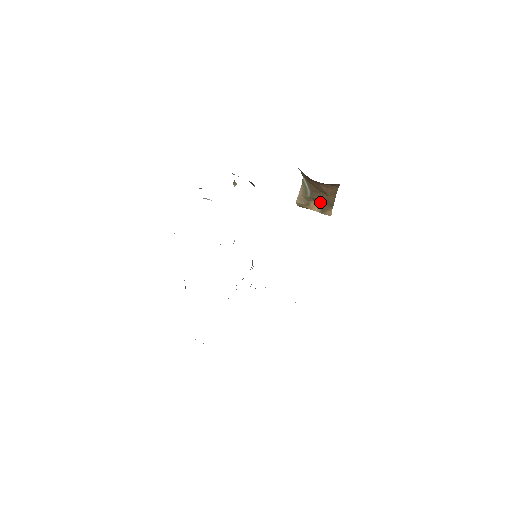
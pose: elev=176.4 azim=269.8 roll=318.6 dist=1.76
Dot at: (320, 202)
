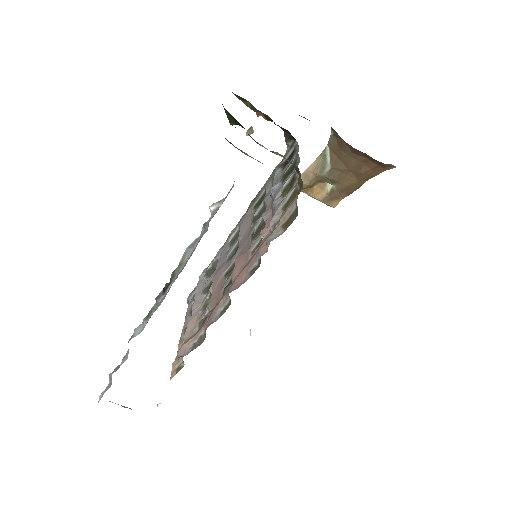
Dot at: (336, 186)
